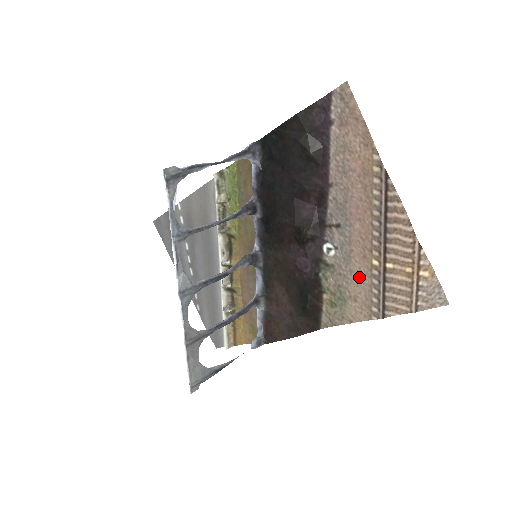
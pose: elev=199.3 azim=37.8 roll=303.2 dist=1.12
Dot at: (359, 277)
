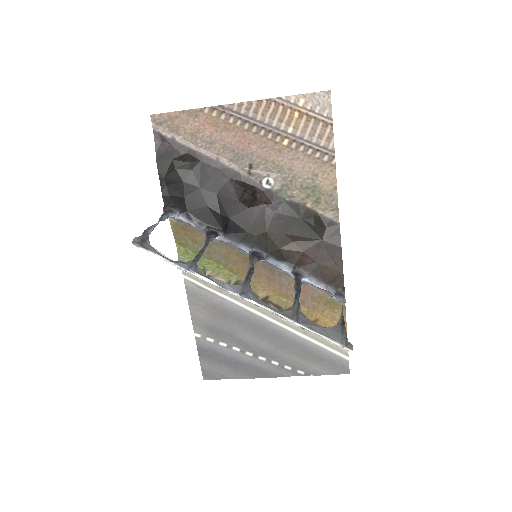
Dot at: (296, 163)
